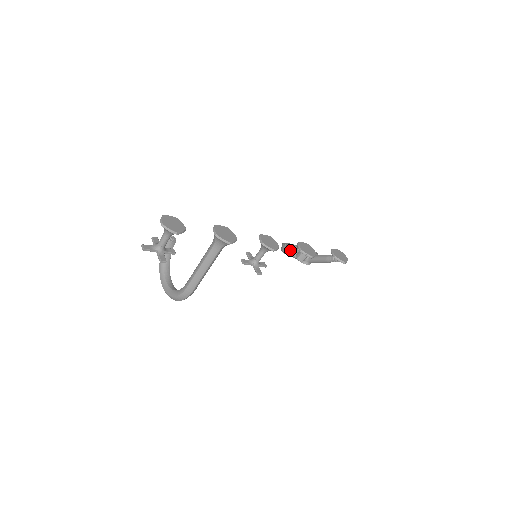
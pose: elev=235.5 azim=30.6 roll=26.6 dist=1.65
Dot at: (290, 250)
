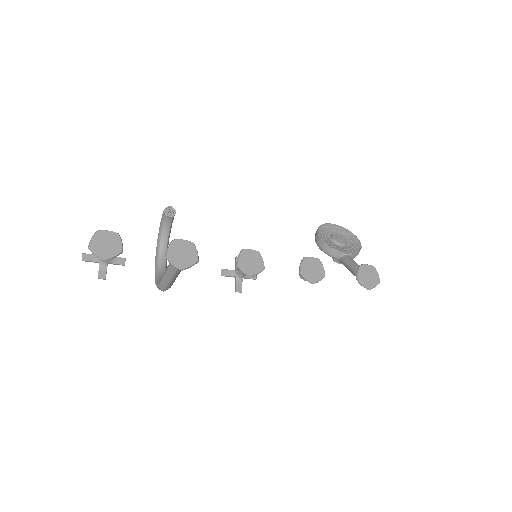
Dot at: (320, 242)
